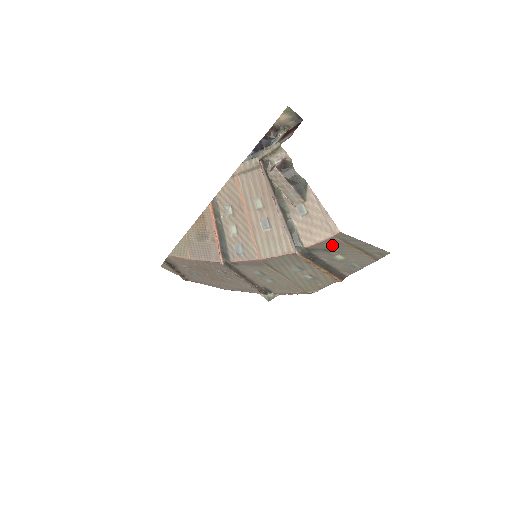
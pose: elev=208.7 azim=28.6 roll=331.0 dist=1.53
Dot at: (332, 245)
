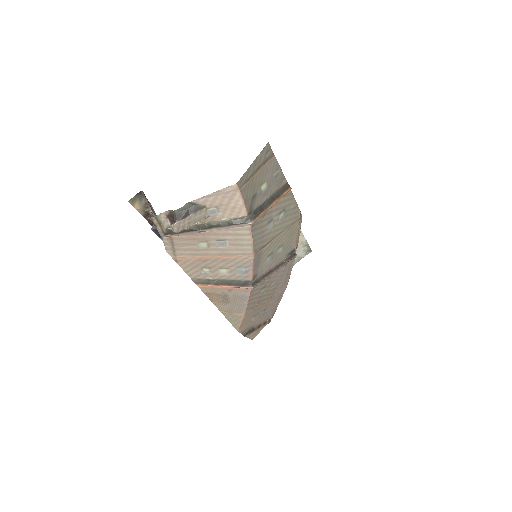
Dot at: (249, 192)
